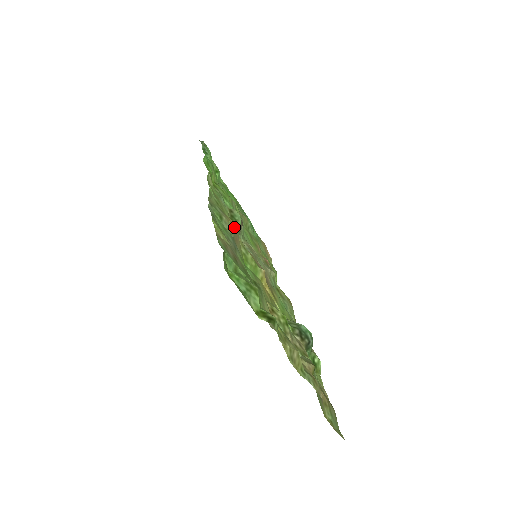
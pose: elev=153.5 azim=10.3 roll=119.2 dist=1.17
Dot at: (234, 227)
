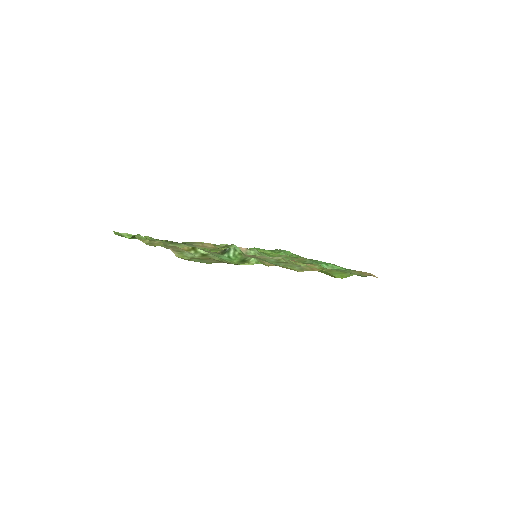
Dot at: (203, 243)
